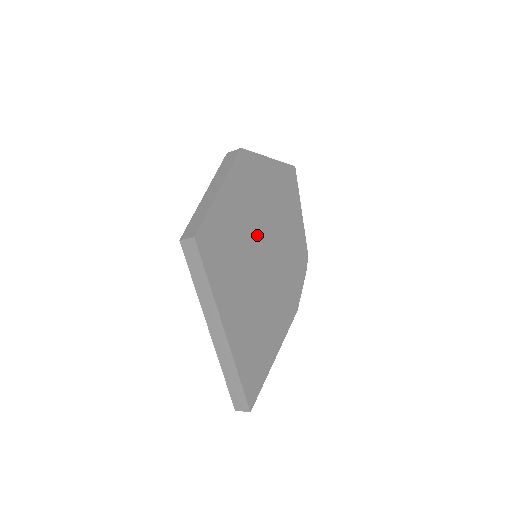
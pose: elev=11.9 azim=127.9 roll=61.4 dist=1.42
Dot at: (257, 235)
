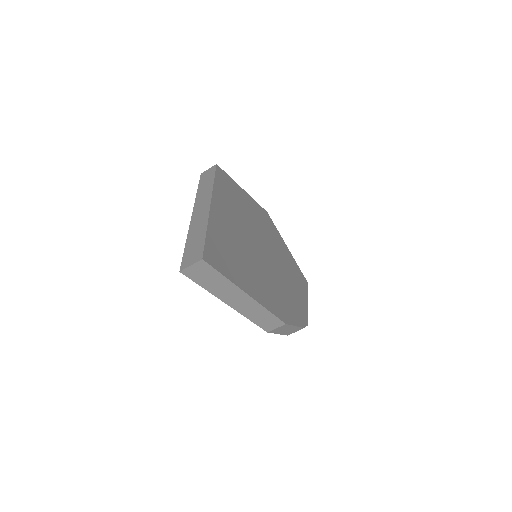
Dot at: (263, 241)
